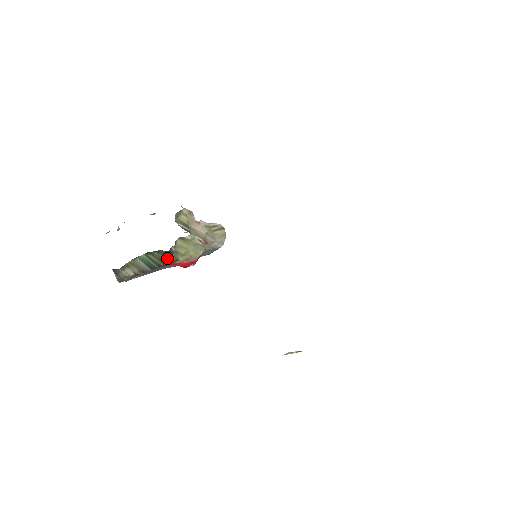
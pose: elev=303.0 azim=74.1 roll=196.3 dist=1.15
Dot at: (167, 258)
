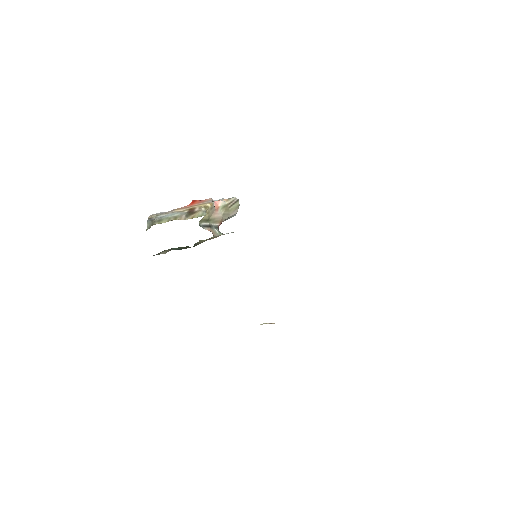
Dot at: occluded
